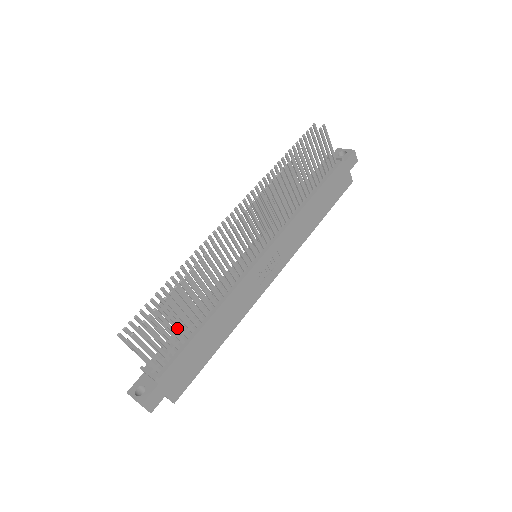
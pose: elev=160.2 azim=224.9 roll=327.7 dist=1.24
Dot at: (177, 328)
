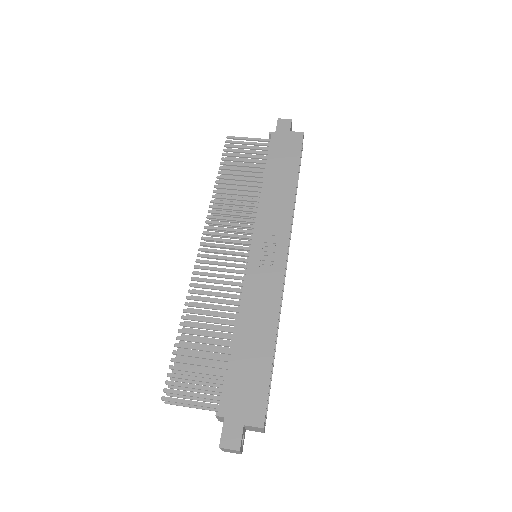
Dot at: (225, 363)
